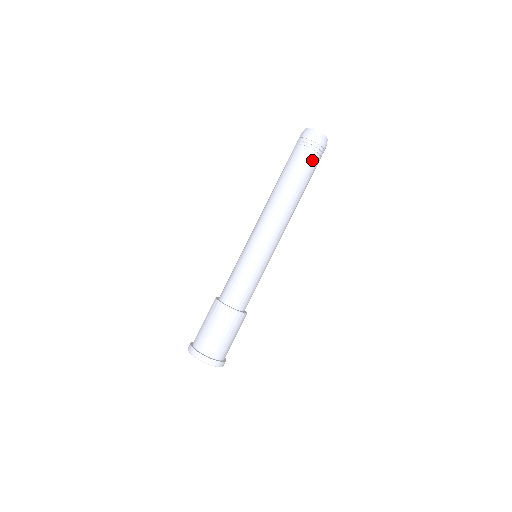
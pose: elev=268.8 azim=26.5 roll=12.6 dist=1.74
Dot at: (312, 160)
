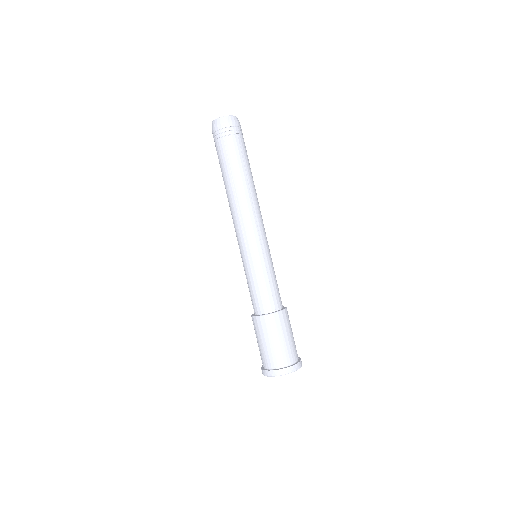
Dot at: (244, 144)
